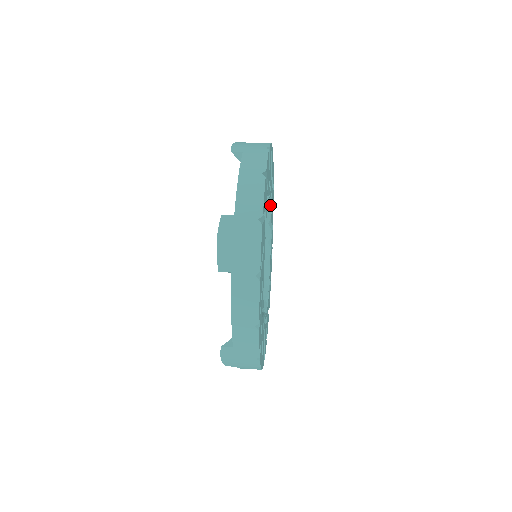
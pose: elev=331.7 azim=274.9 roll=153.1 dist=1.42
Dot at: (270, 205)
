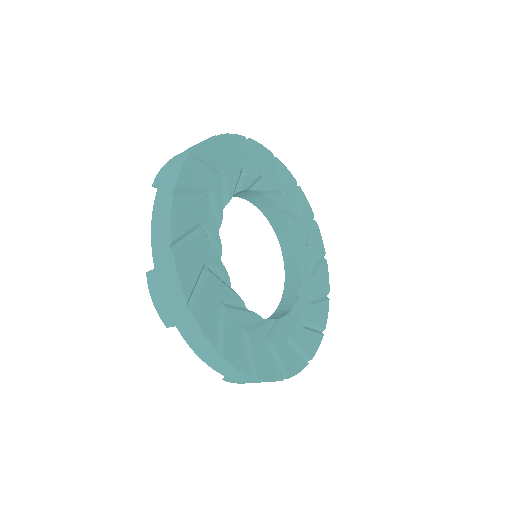
Dot at: (302, 288)
